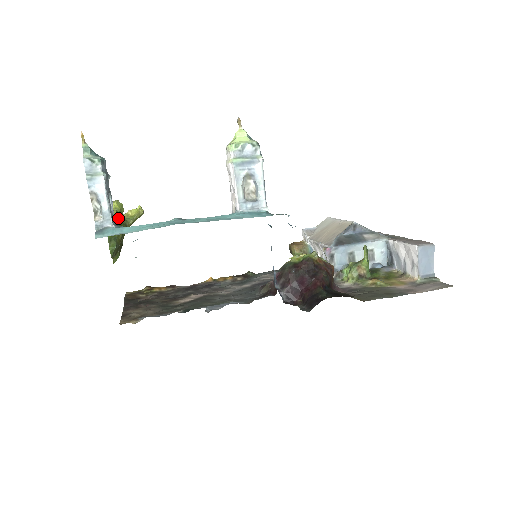
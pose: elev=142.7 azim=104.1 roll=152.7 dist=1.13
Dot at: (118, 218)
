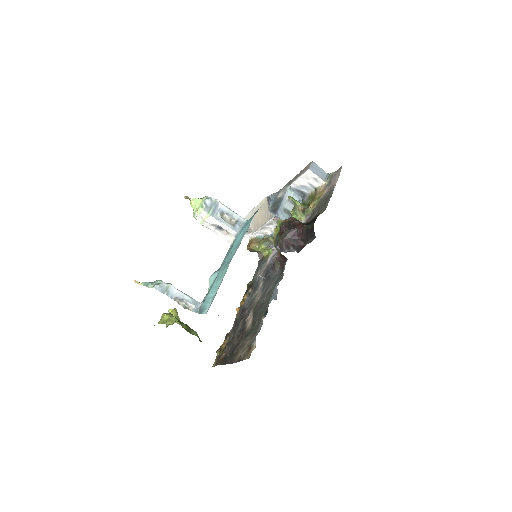
Dot at: occluded
